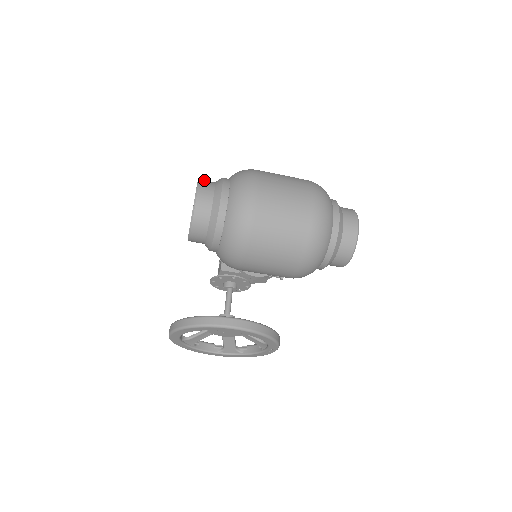
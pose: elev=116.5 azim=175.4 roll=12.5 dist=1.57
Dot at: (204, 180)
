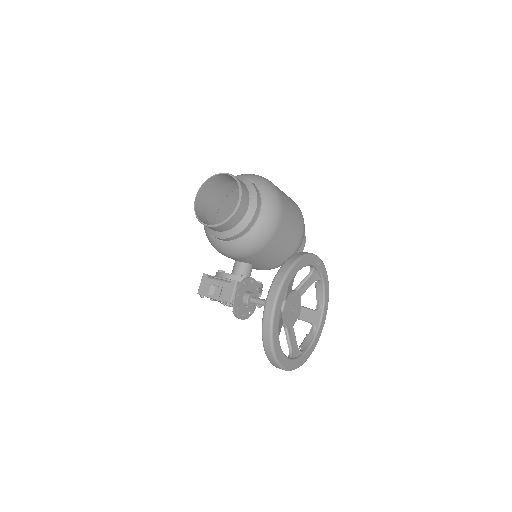
Dot at: (208, 183)
